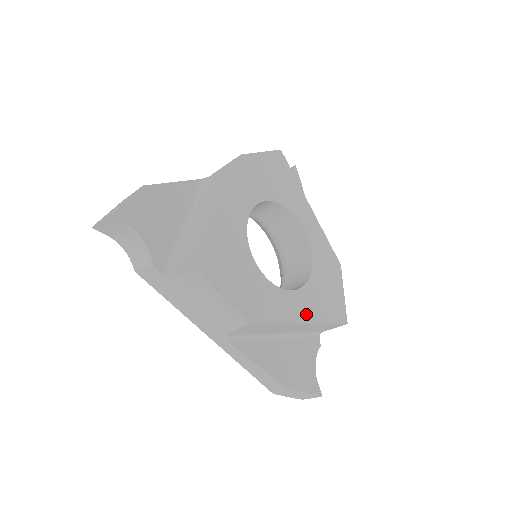
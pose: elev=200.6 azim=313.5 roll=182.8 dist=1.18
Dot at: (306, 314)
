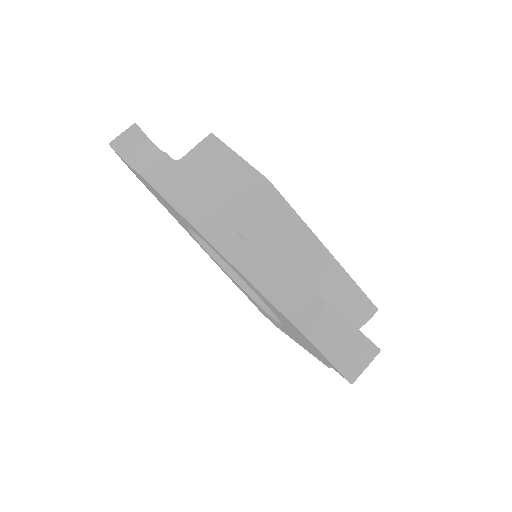
Dot at: occluded
